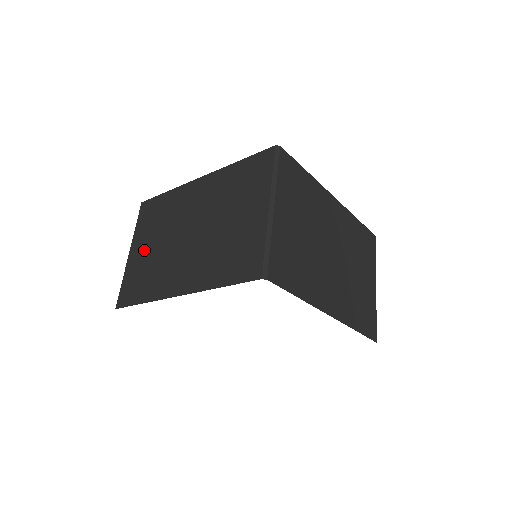
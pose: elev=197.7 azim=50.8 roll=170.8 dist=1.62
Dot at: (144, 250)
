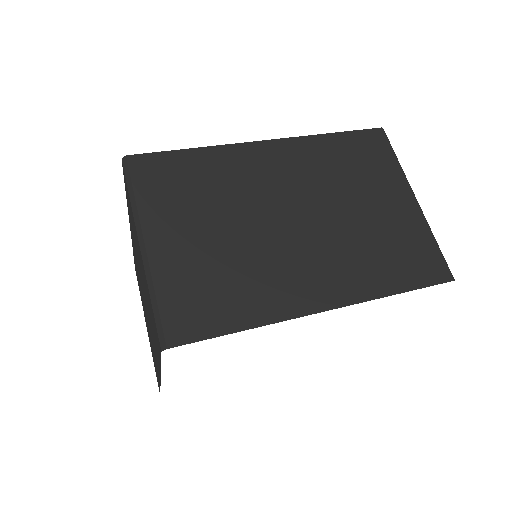
Dot at: occluded
